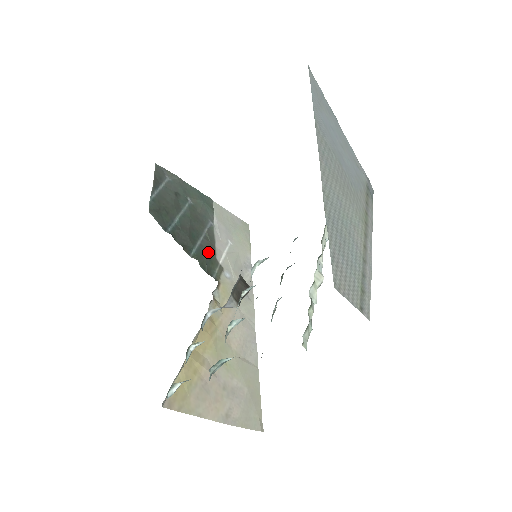
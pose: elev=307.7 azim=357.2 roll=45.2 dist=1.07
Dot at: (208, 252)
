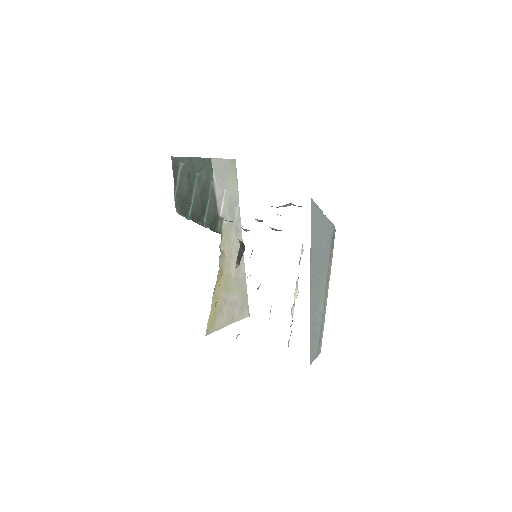
Dot at: (213, 214)
